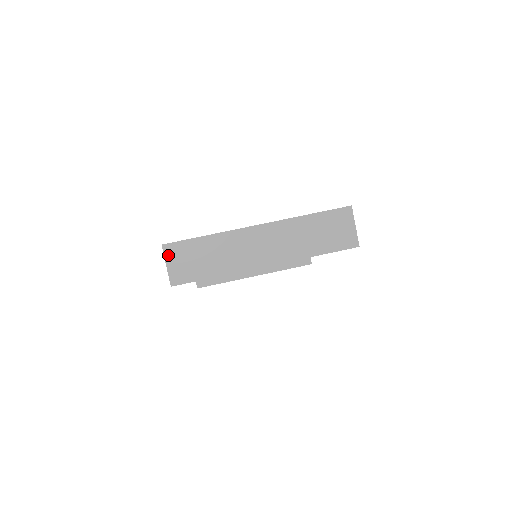
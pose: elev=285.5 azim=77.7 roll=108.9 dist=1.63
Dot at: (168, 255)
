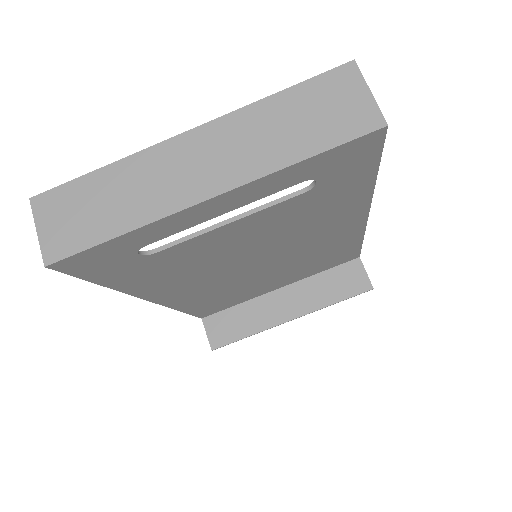
Dot at: (39, 213)
